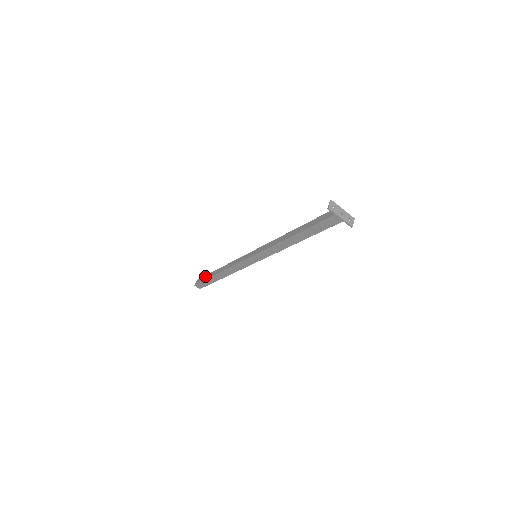
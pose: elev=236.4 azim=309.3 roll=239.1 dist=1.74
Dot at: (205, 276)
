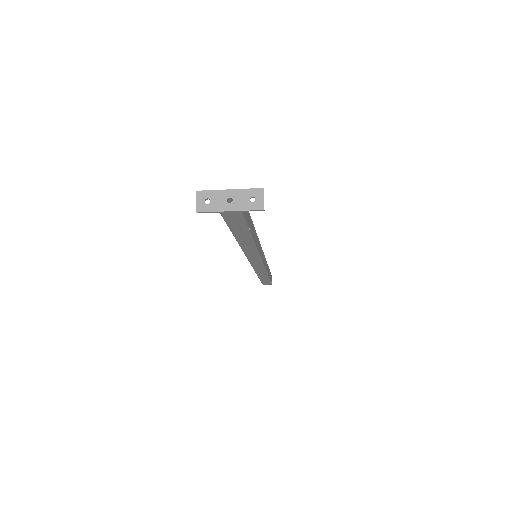
Dot at: occluded
